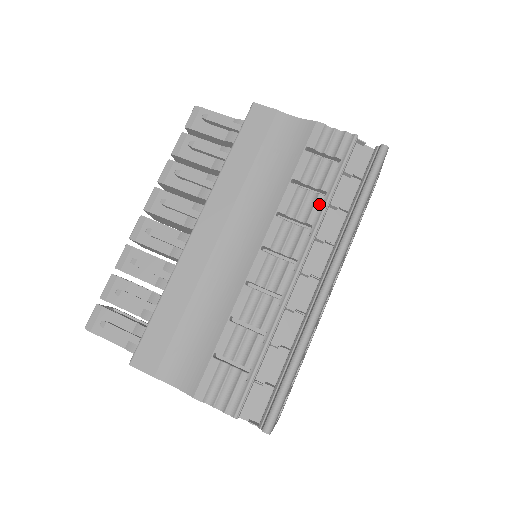
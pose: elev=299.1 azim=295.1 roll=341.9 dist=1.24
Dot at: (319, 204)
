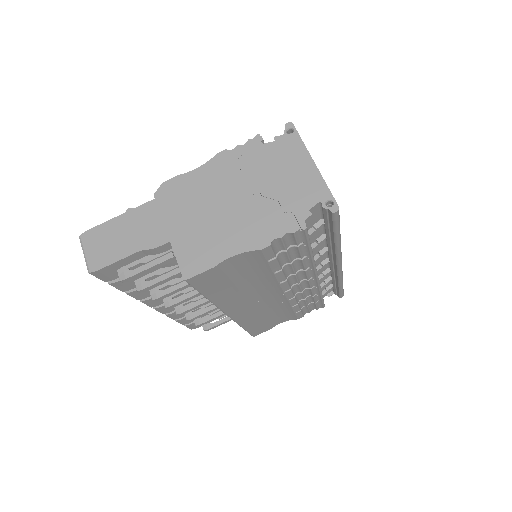
Dot at: (306, 261)
